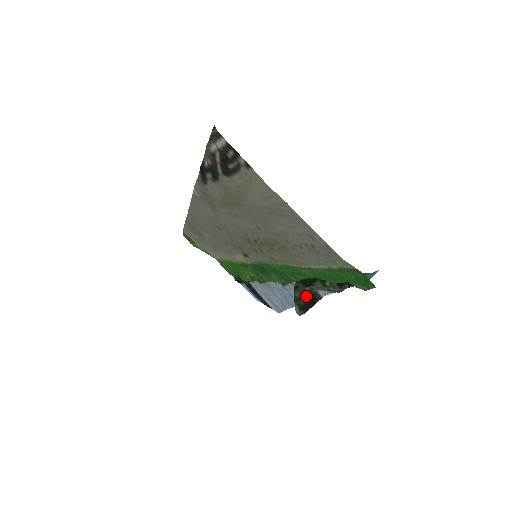
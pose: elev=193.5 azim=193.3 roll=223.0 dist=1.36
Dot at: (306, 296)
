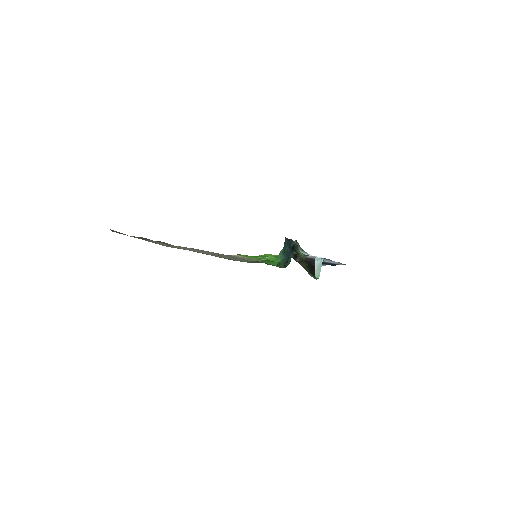
Dot at: (304, 265)
